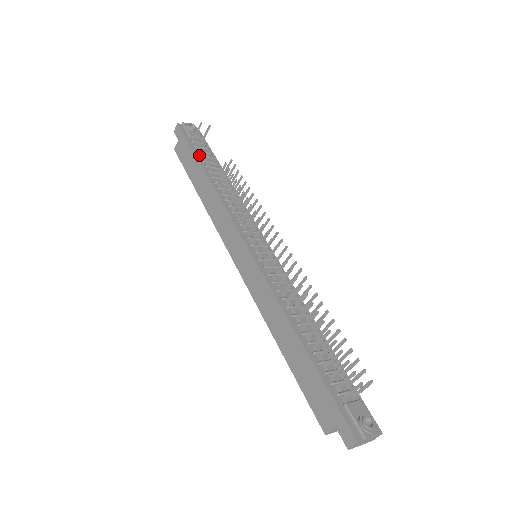
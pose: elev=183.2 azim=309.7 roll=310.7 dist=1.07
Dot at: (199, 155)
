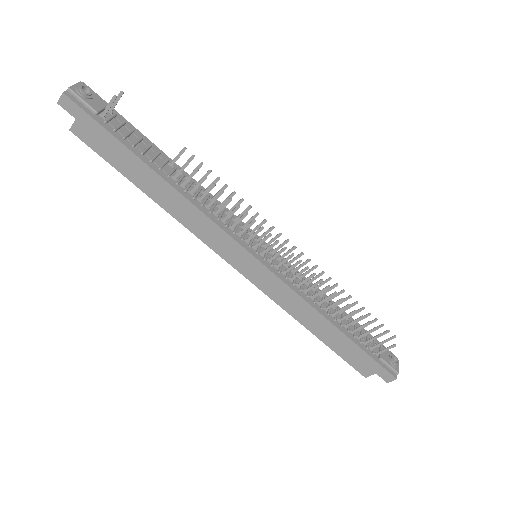
Dot at: (129, 144)
